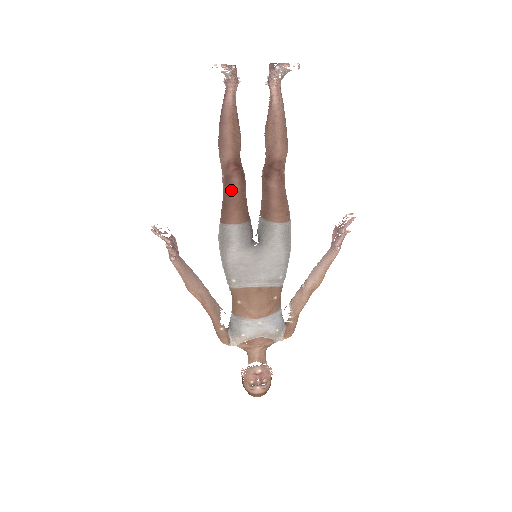
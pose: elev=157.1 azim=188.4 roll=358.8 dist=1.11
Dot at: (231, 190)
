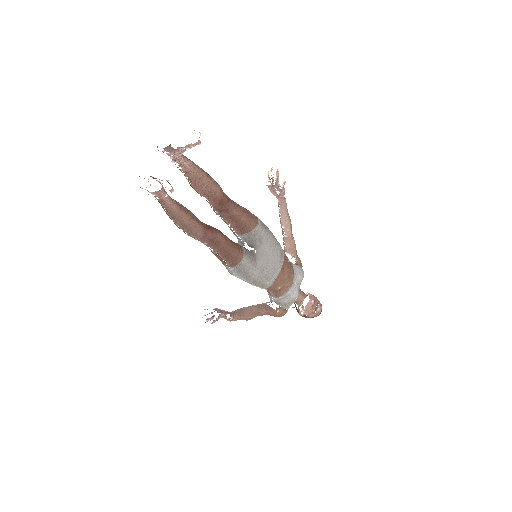
Dot at: (222, 245)
